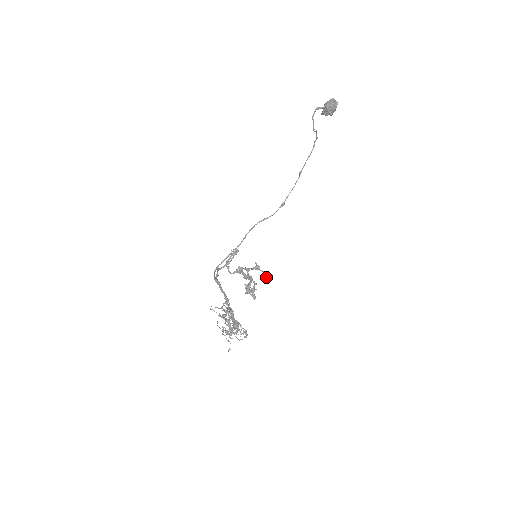
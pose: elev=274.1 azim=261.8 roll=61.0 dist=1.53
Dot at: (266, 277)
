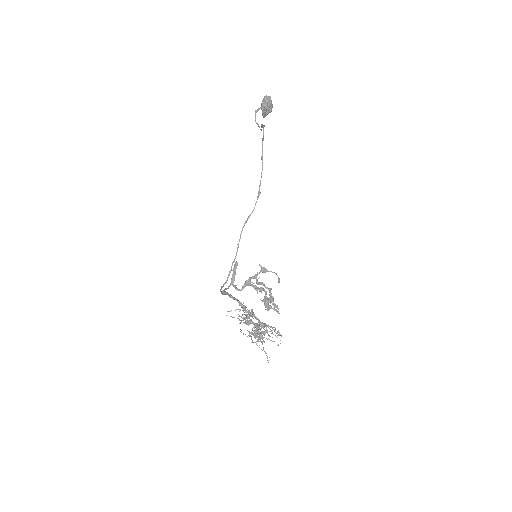
Dot at: occluded
